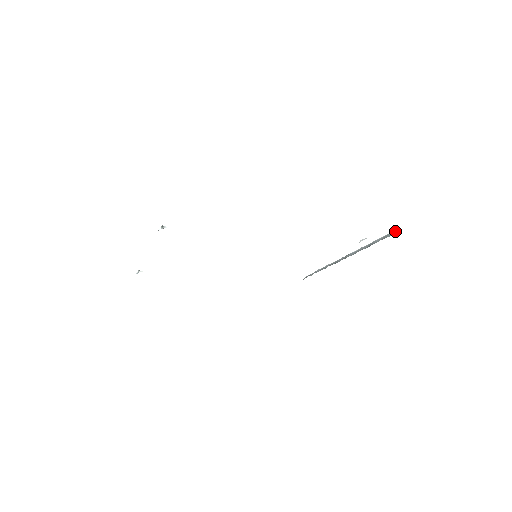
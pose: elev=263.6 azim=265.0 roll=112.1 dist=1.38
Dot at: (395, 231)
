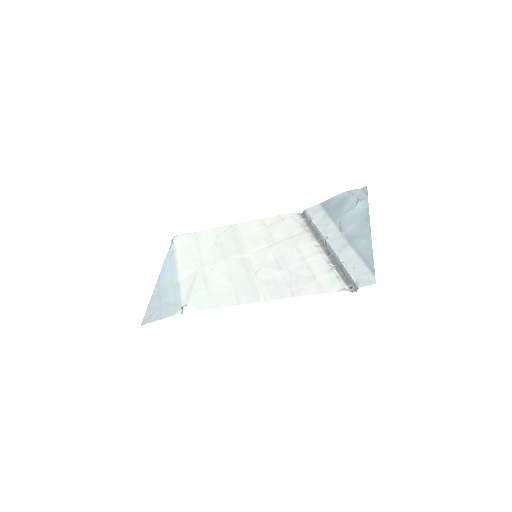
Dot at: (356, 286)
